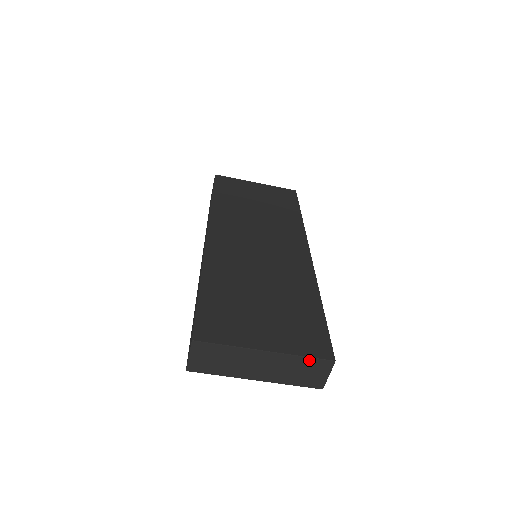
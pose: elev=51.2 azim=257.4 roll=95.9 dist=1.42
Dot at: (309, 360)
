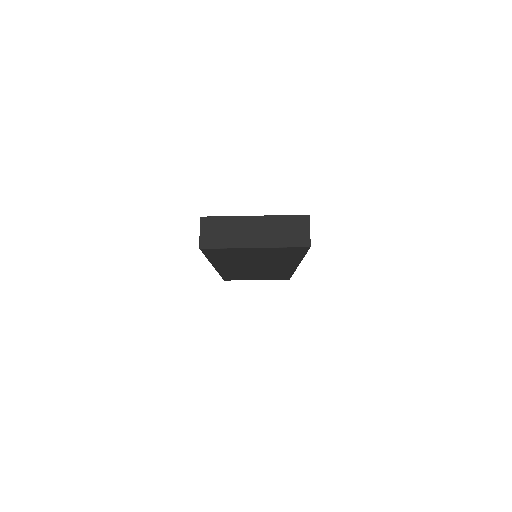
Dot at: (289, 218)
